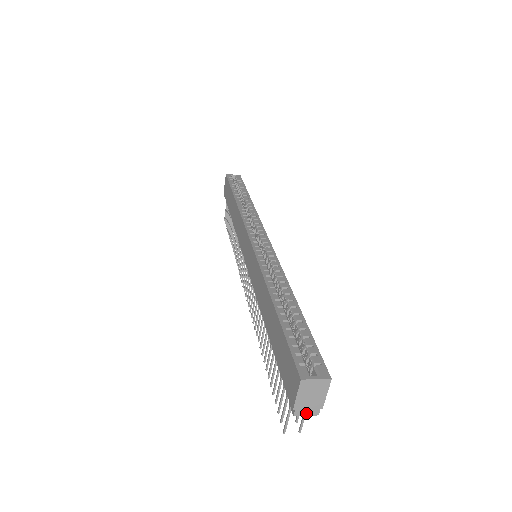
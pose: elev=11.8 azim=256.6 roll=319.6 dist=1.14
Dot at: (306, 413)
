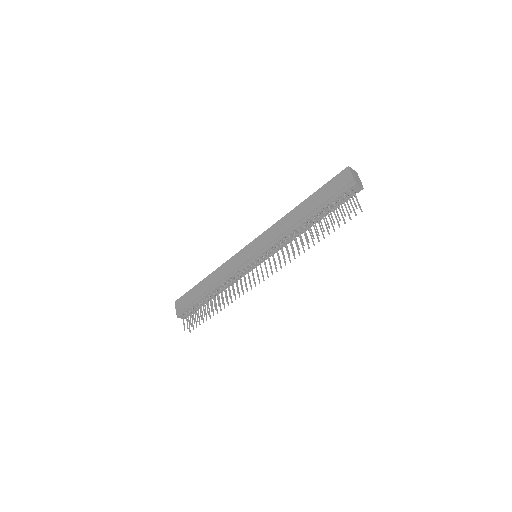
Dot at: (359, 185)
